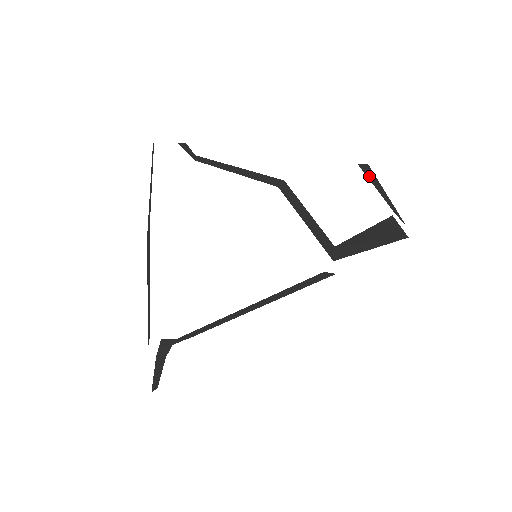
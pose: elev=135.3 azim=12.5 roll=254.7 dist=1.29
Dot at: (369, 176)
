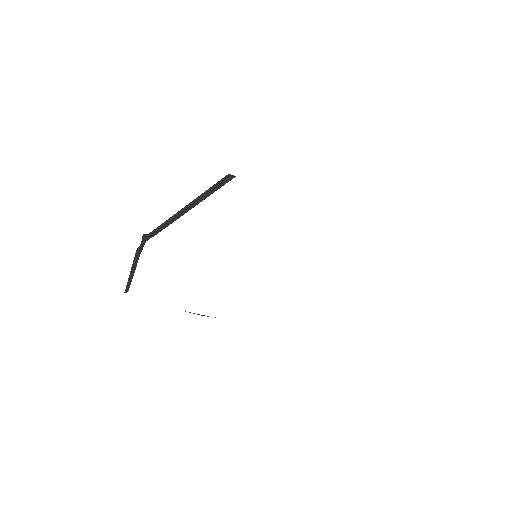
Dot at: occluded
